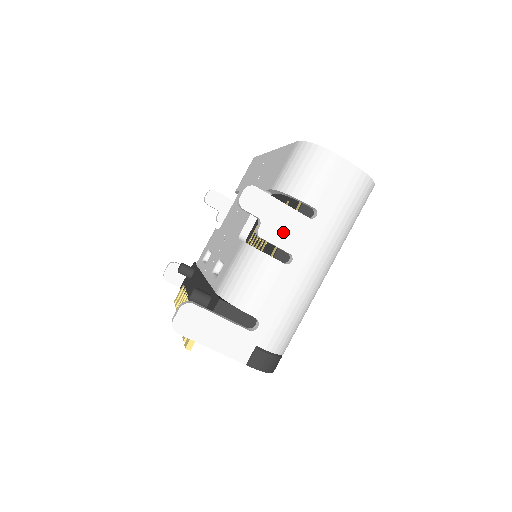
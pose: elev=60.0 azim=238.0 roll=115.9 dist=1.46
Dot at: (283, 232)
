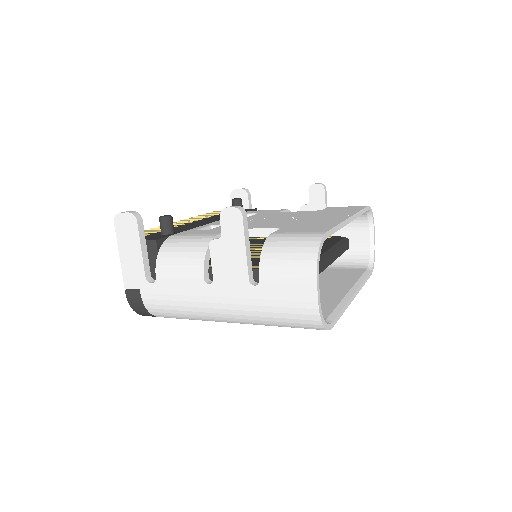
Dot at: (225, 263)
